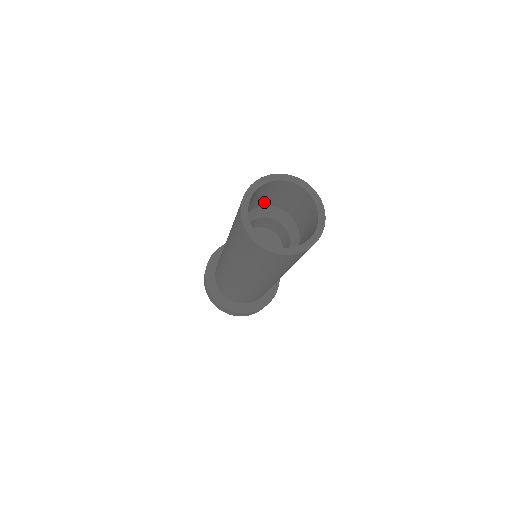
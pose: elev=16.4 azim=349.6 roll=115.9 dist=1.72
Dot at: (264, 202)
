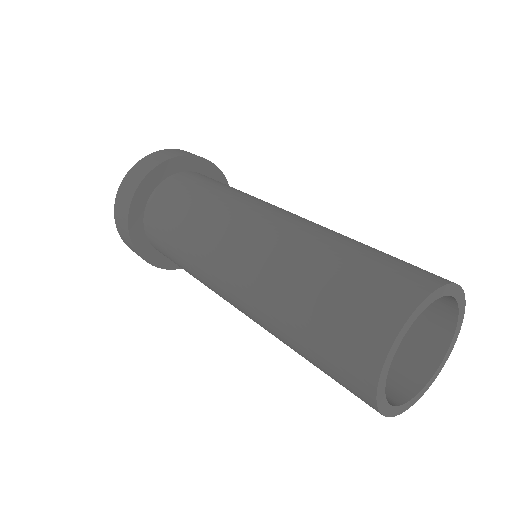
Dot at: occluded
